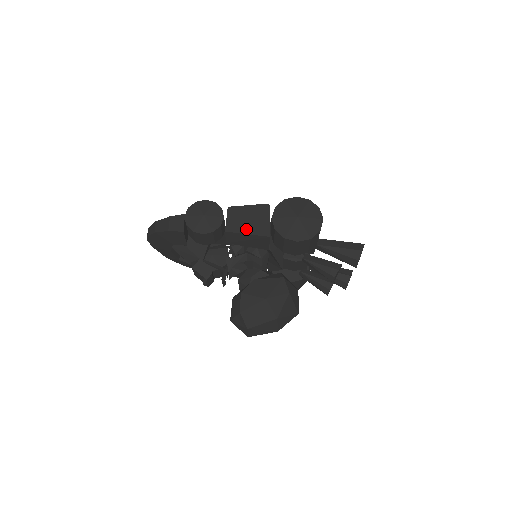
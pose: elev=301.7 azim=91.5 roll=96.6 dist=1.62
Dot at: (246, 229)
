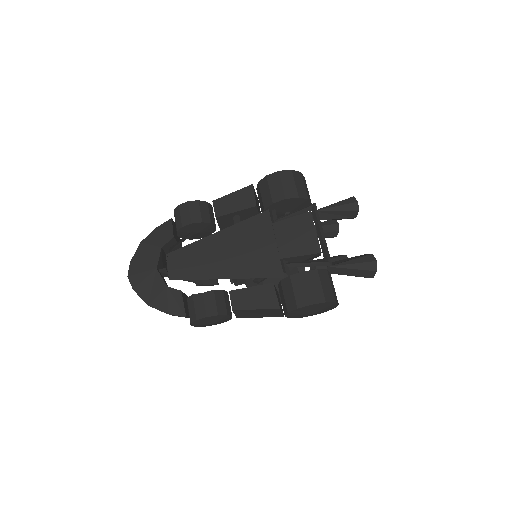
Dot at: (258, 317)
